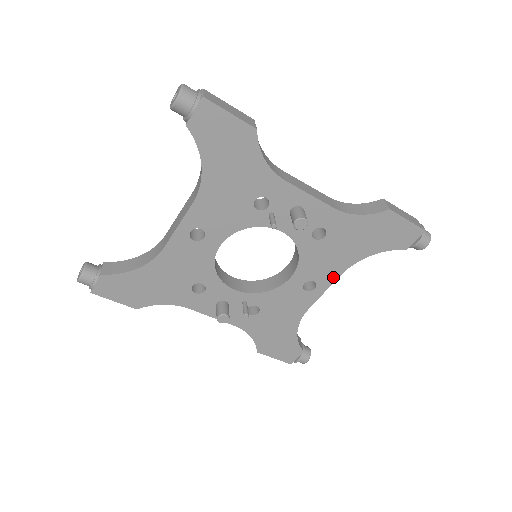
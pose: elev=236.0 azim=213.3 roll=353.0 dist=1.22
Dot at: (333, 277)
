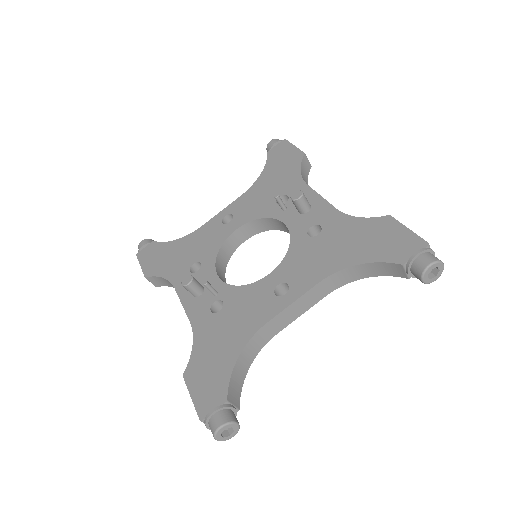
Dot at: (309, 284)
